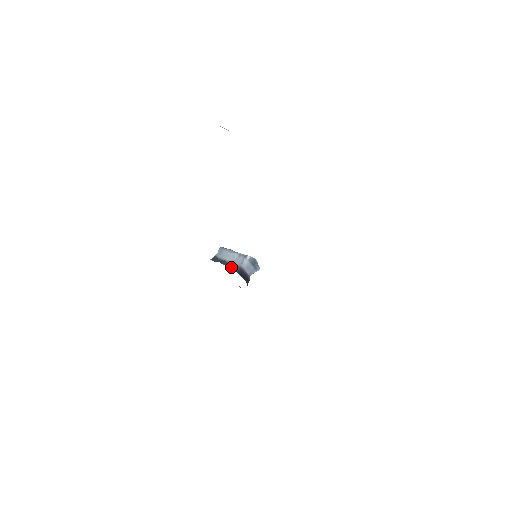
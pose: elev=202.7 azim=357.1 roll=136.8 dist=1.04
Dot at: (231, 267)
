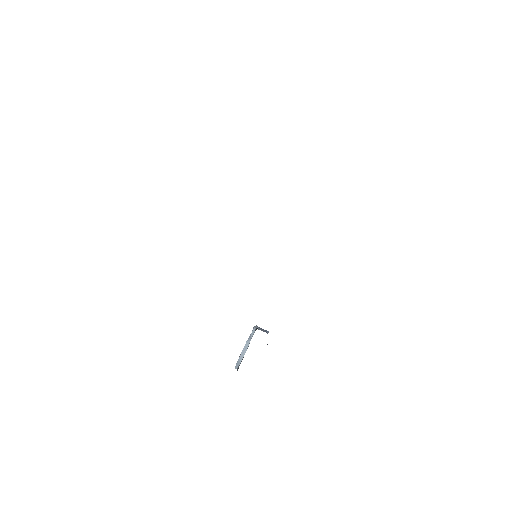
Dot at: occluded
